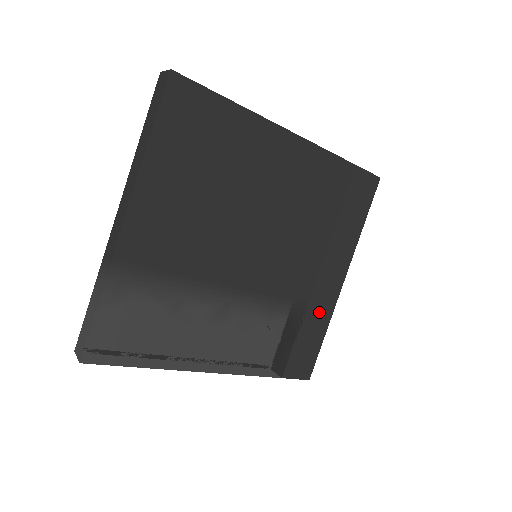
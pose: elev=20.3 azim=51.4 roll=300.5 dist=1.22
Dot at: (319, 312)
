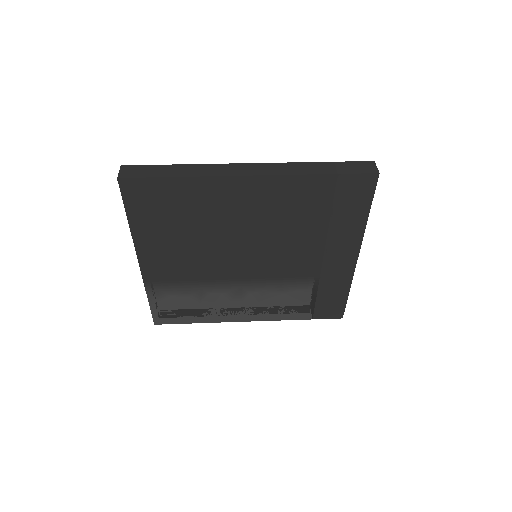
Dot at: (336, 281)
